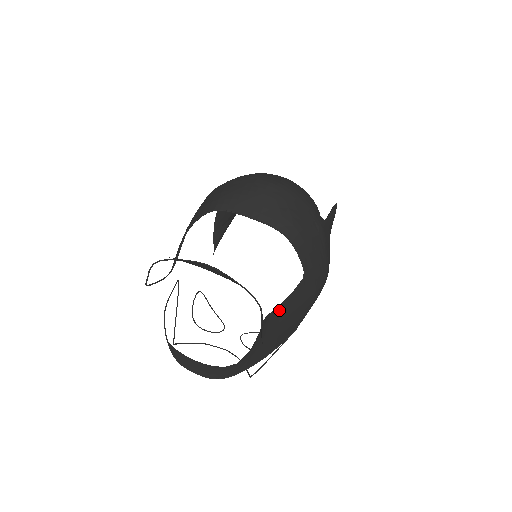
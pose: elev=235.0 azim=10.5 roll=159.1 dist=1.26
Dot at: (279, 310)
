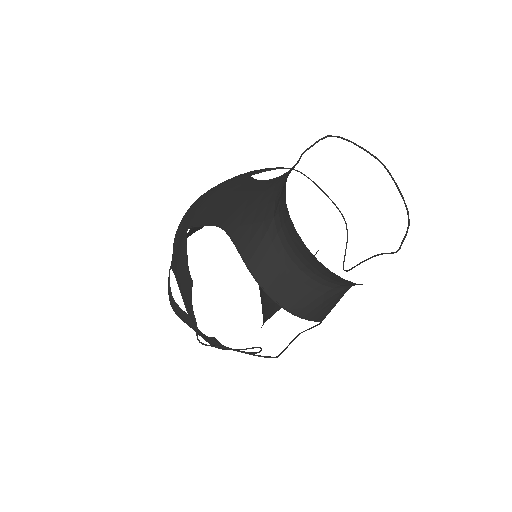
Dot at: occluded
